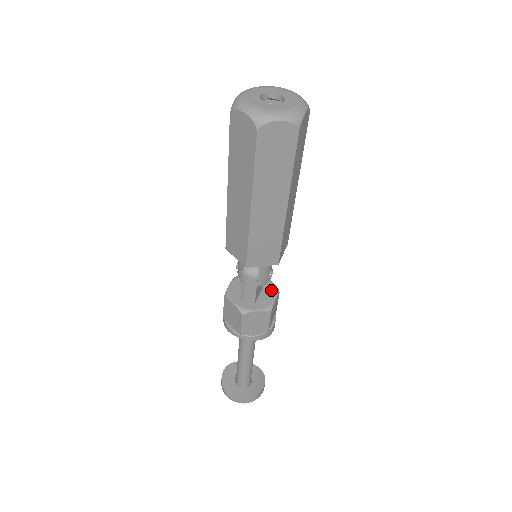
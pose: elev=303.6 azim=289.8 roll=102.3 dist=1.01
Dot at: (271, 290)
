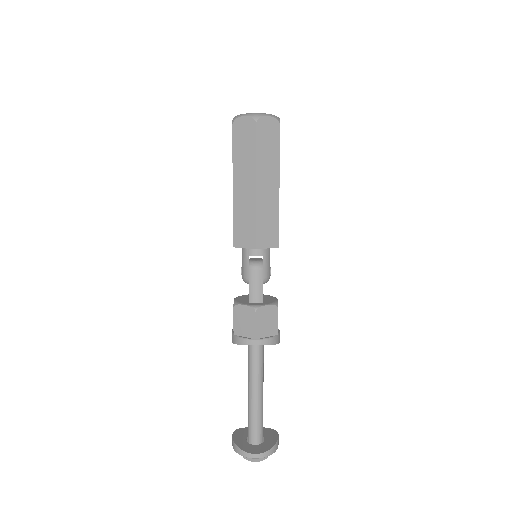
Dot at: (270, 297)
